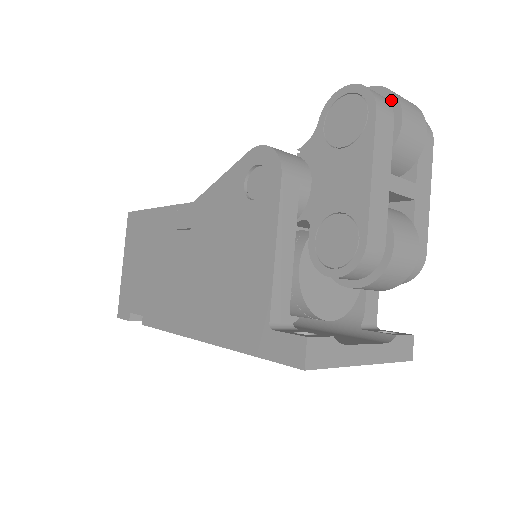
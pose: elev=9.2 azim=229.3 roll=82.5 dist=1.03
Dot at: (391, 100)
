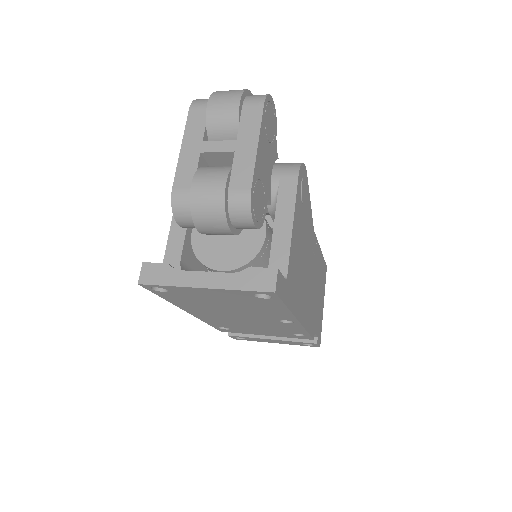
Dot at: occluded
